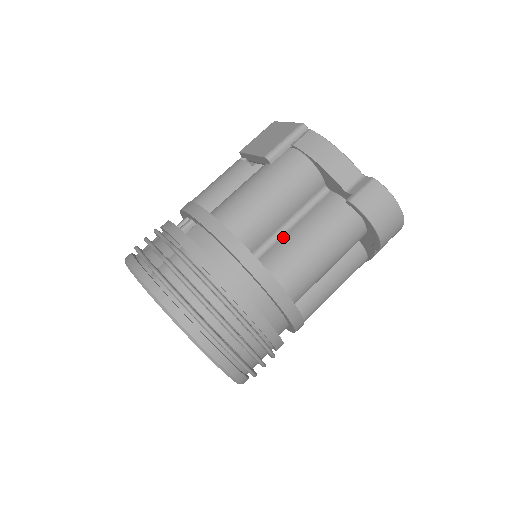
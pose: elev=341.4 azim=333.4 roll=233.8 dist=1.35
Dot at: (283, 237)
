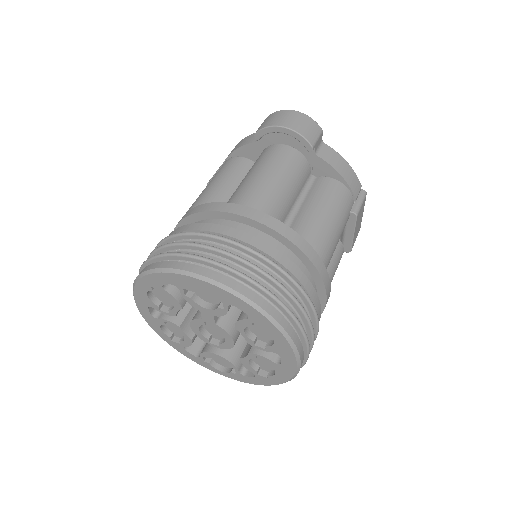
Dot at: occluded
